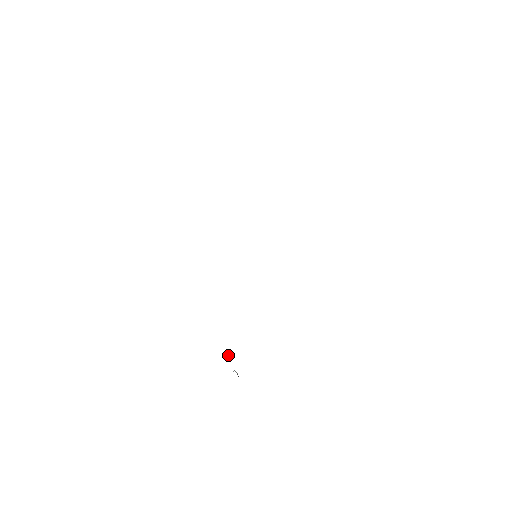
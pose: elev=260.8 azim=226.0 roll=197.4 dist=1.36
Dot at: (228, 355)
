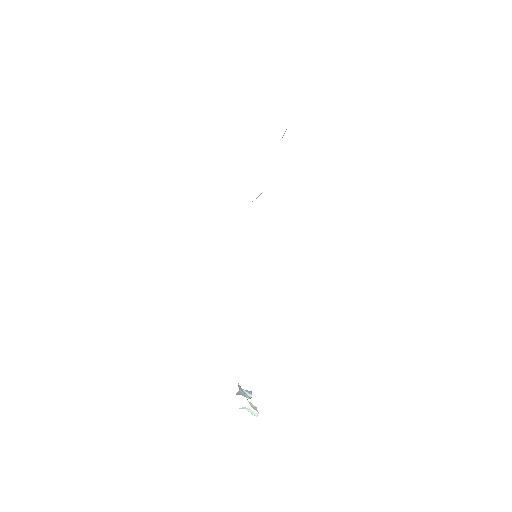
Dot at: (247, 391)
